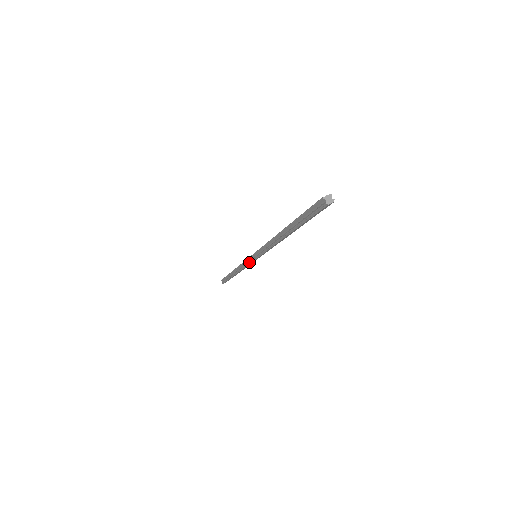
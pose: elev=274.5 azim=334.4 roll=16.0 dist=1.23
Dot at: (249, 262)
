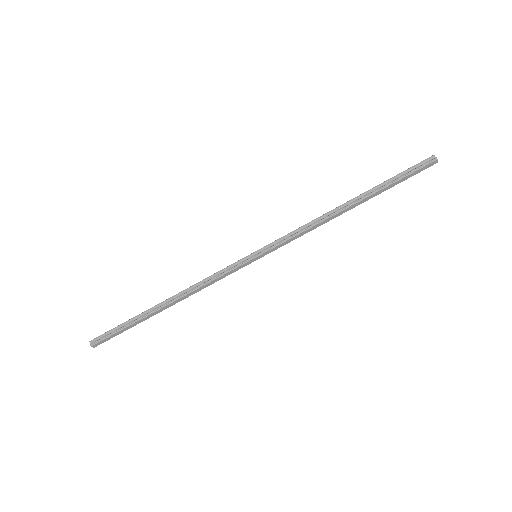
Dot at: (237, 265)
